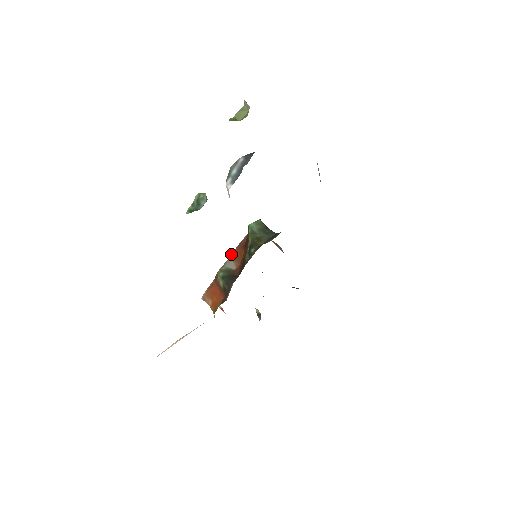
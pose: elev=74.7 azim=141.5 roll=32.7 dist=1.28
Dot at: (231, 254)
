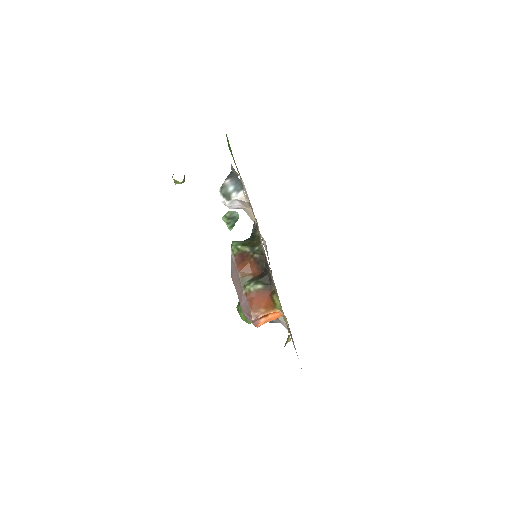
Dot at: (238, 275)
